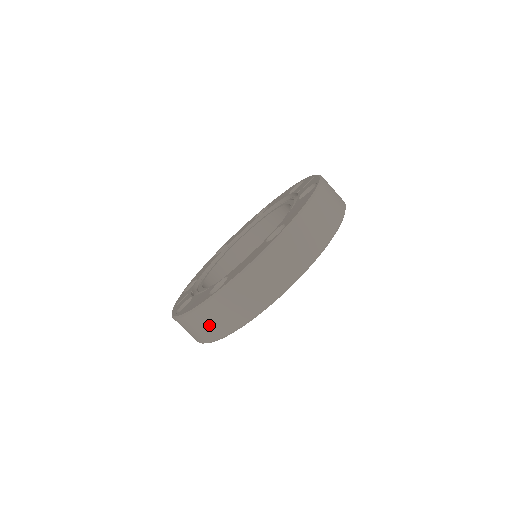
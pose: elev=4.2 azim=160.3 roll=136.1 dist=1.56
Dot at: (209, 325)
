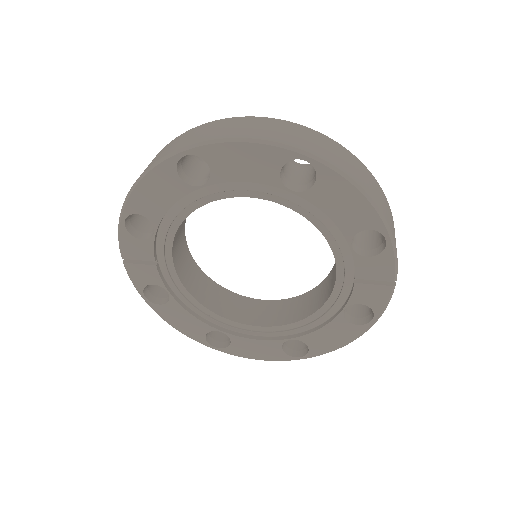
Dot at: occluded
